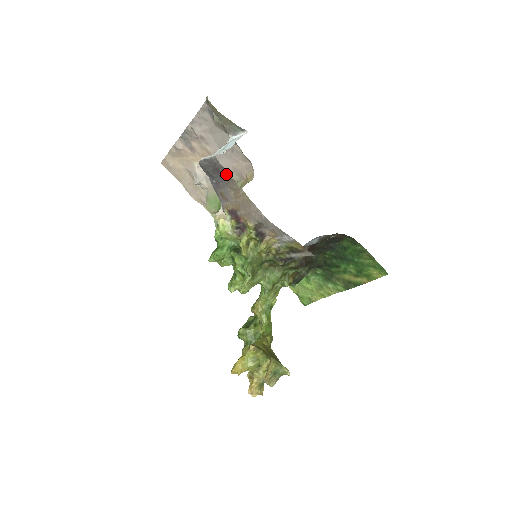
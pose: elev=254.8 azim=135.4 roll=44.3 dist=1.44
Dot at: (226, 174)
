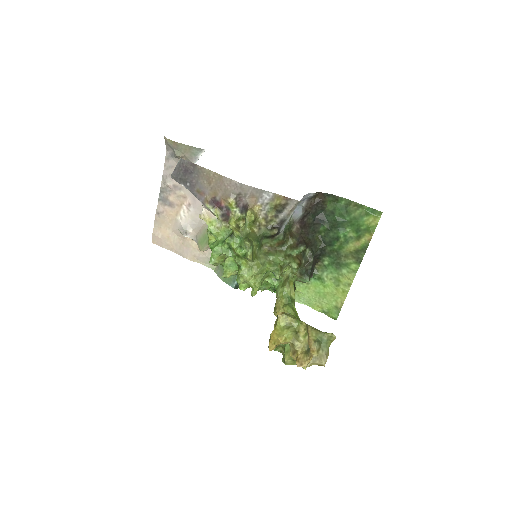
Dot at: (194, 167)
